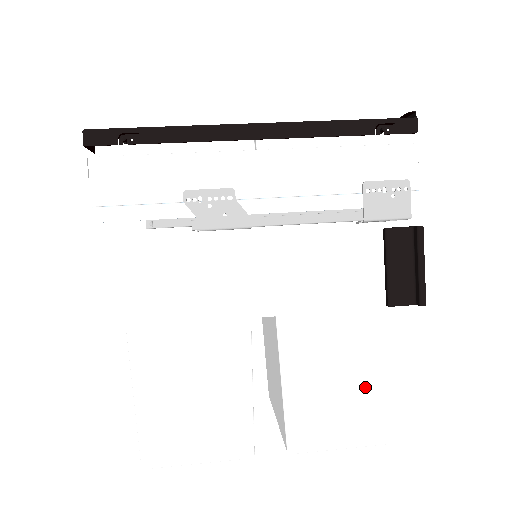
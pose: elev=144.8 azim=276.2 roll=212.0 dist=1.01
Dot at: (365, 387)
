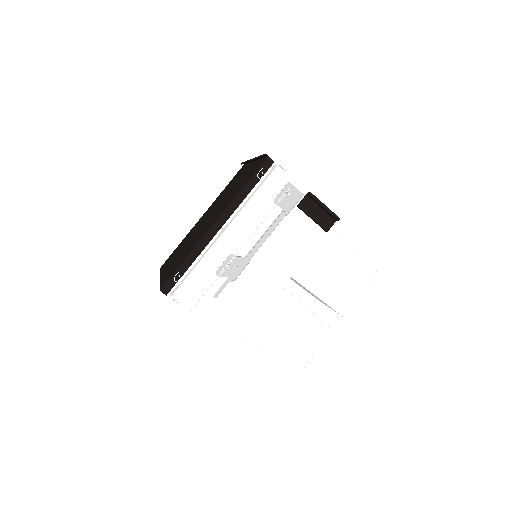
Dot at: (348, 266)
